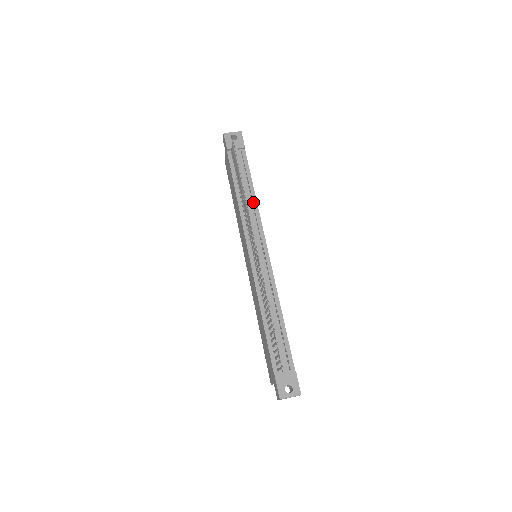
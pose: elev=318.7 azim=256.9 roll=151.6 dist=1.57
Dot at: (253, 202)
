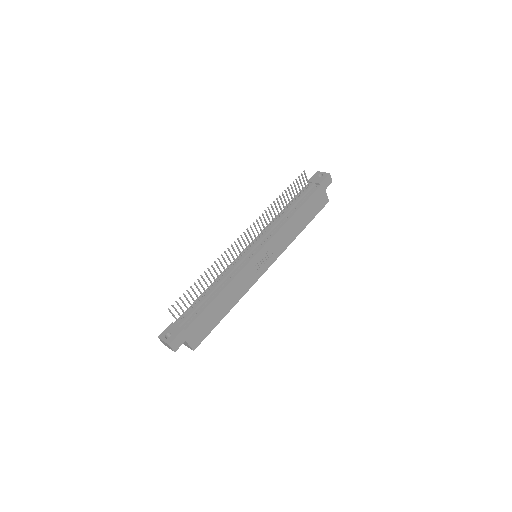
Dot at: (286, 219)
